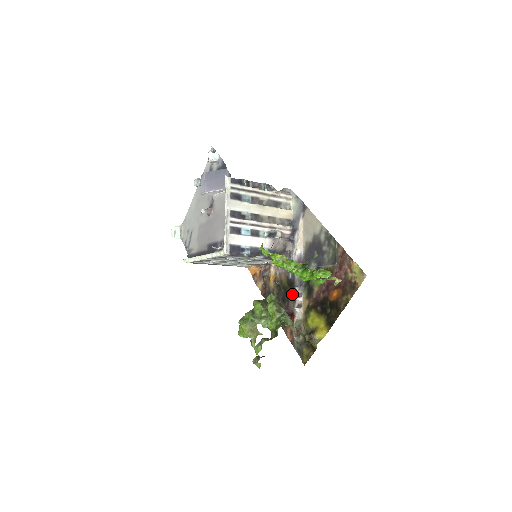
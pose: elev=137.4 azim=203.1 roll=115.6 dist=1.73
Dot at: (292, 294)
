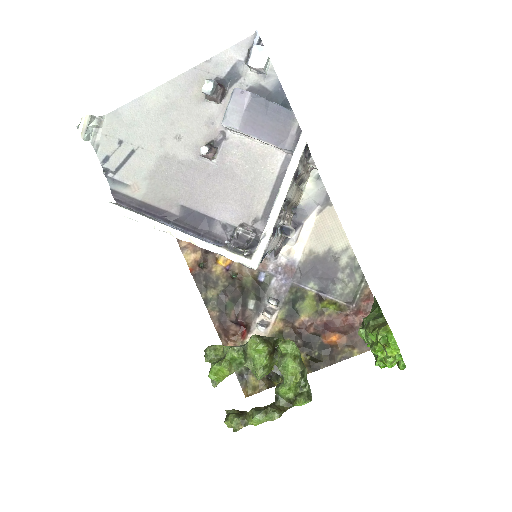
Dot at: (256, 302)
